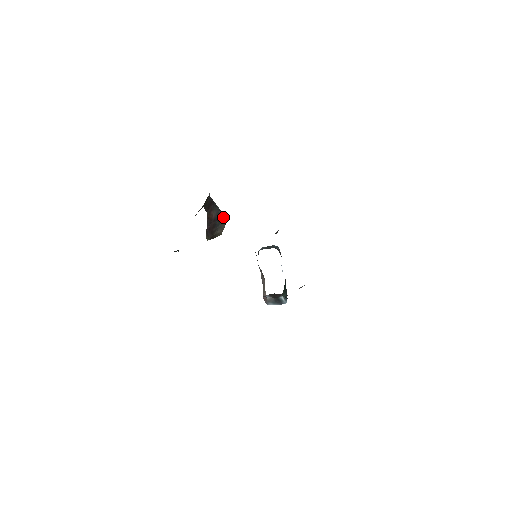
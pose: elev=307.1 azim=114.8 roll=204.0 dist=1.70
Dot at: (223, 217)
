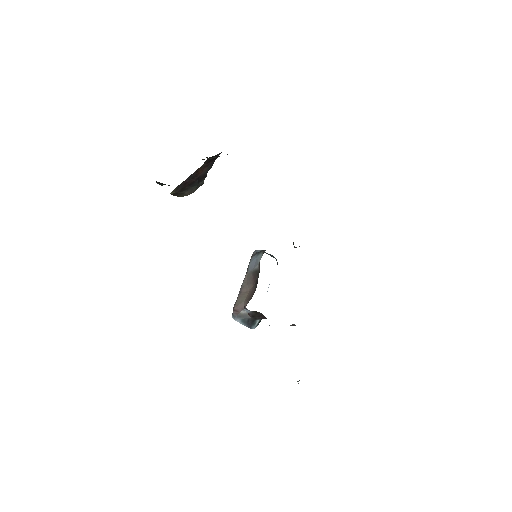
Dot at: (202, 181)
